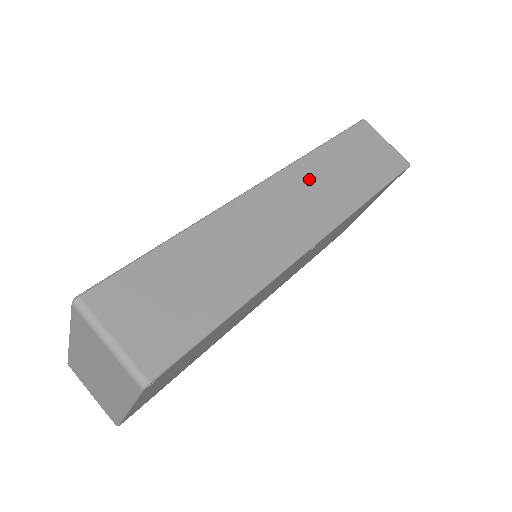
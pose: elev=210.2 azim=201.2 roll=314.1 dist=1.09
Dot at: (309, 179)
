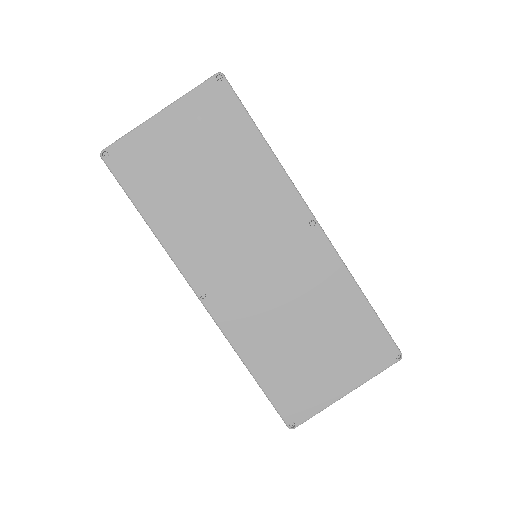
Dot at: occluded
